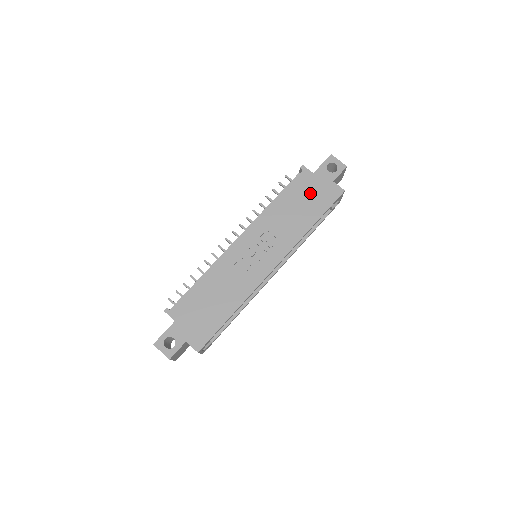
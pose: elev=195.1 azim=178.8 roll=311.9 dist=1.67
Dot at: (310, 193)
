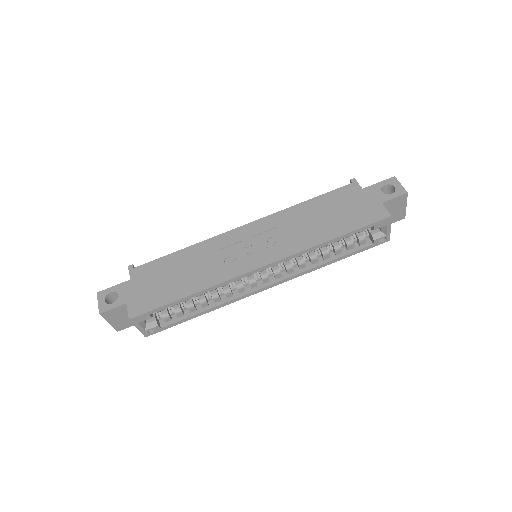
Dot at: (347, 206)
